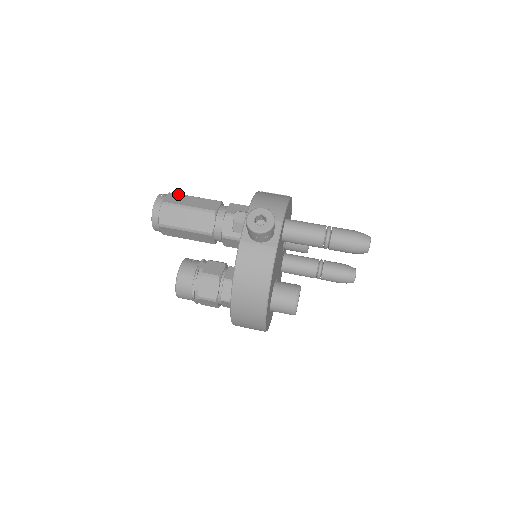
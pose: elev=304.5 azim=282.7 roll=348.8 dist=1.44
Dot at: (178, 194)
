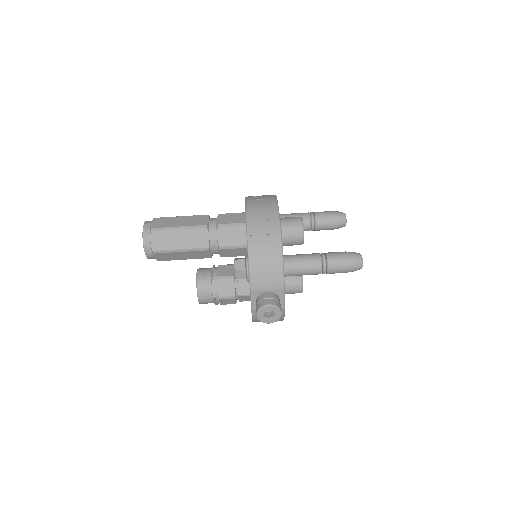
Dot at: (161, 231)
